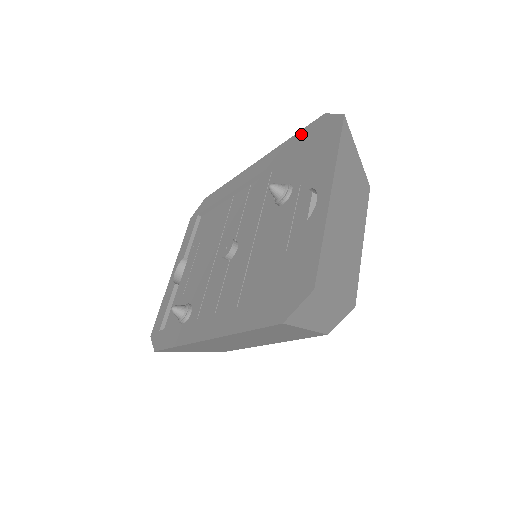
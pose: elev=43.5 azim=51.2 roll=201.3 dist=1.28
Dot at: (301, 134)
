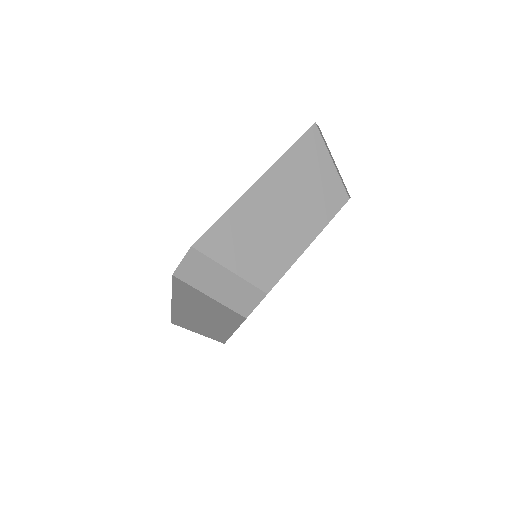
Dot at: occluded
